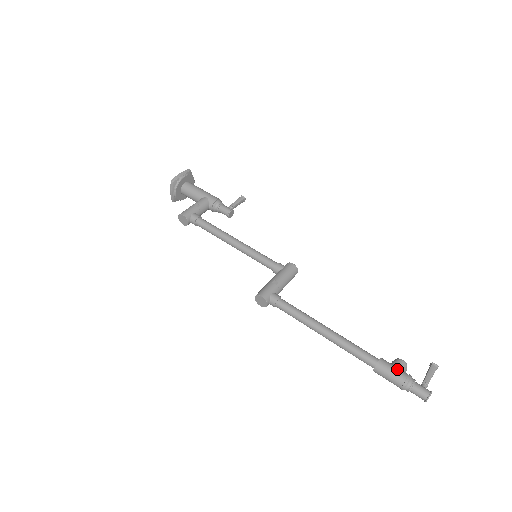
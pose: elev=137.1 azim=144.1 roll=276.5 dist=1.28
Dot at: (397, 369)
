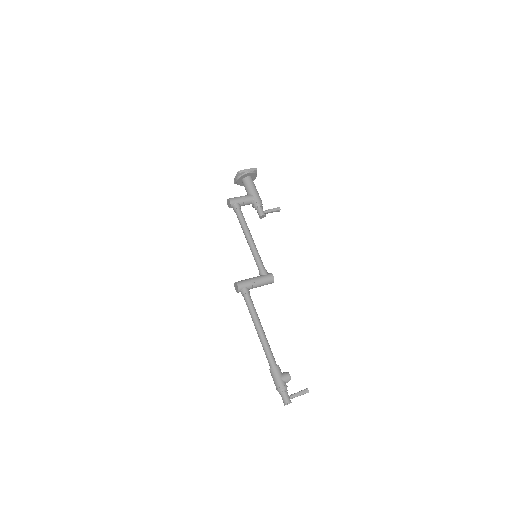
Dot at: (282, 378)
